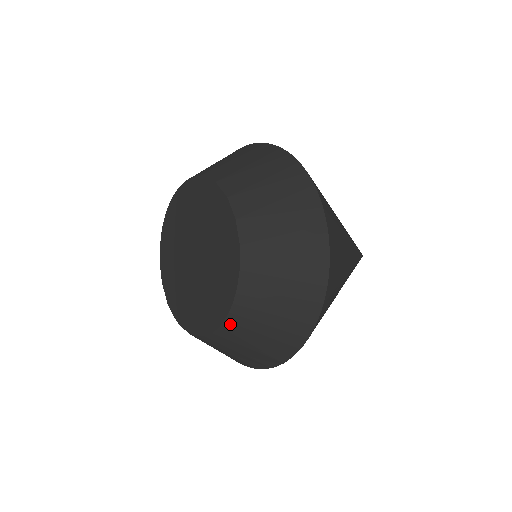
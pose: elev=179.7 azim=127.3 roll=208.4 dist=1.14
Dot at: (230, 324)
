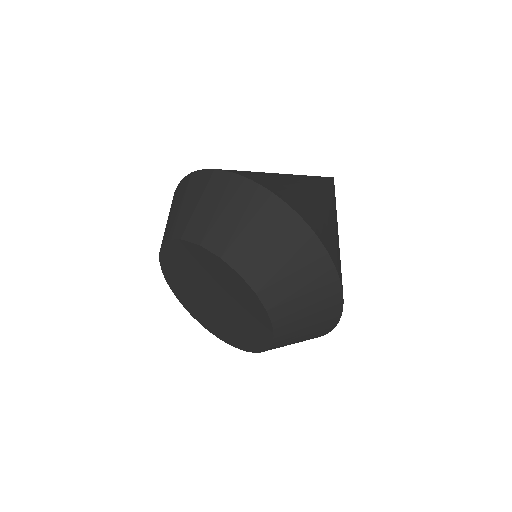
Dot at: (278, 342)
